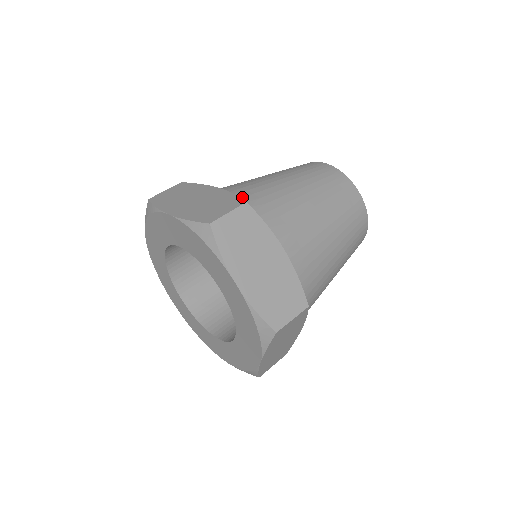
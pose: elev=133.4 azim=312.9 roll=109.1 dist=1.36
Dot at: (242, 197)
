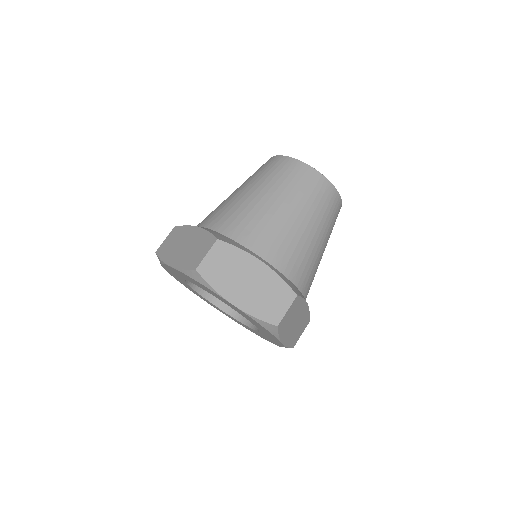
Dot at: (218, 228)
